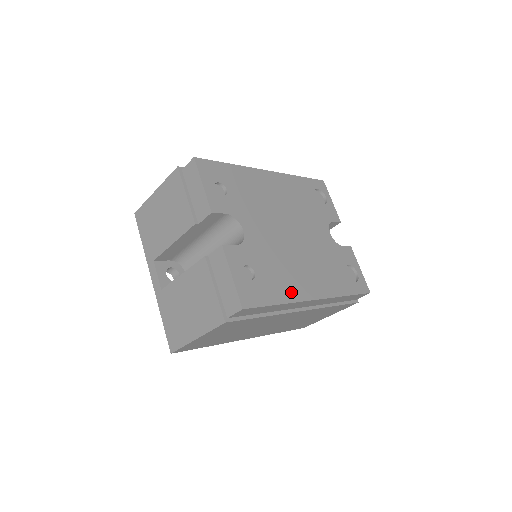
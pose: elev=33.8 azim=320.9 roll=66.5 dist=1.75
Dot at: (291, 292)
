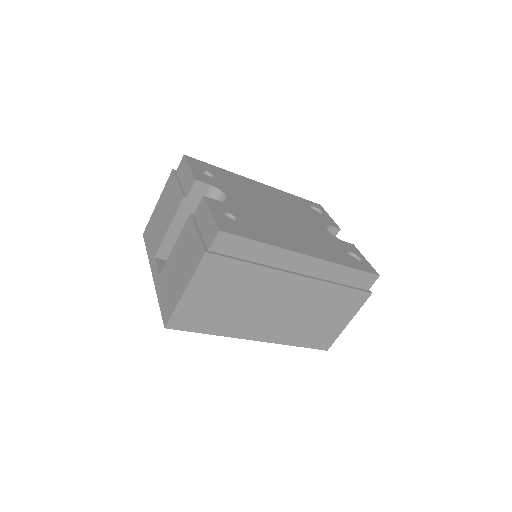
Dot at: (278, 242)
